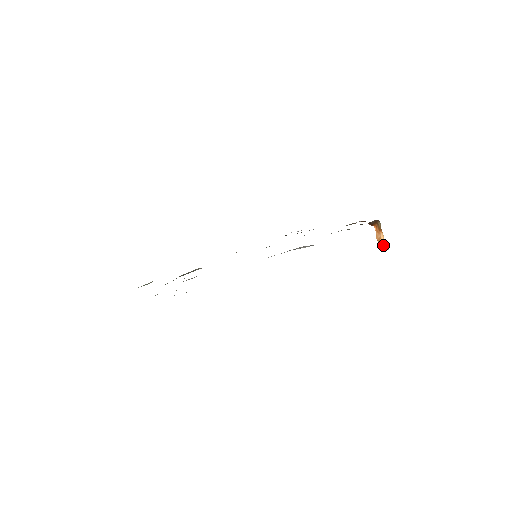
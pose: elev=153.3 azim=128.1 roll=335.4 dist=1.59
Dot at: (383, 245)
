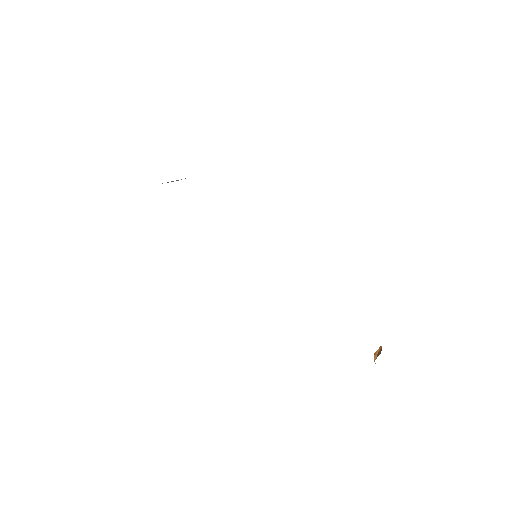
Dot at: occluded
